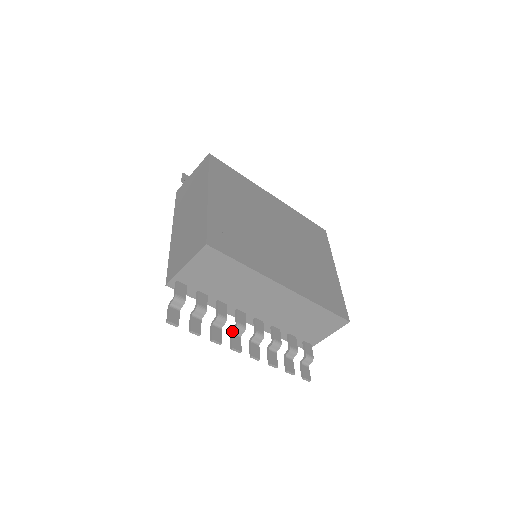
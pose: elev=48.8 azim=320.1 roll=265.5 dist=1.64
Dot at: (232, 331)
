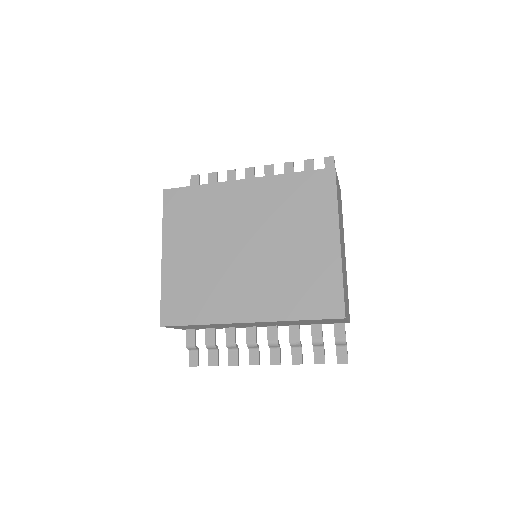
Dot at: (248, 348)
